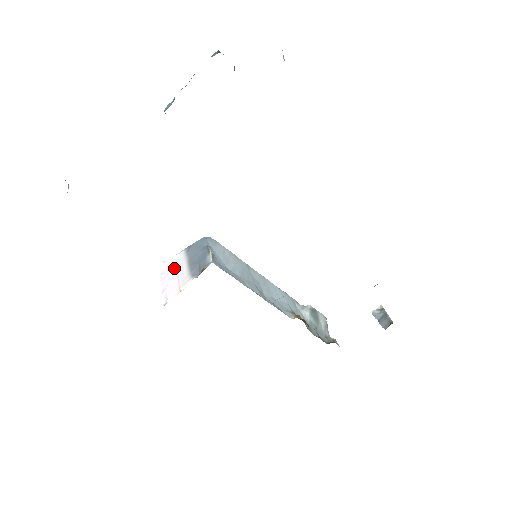
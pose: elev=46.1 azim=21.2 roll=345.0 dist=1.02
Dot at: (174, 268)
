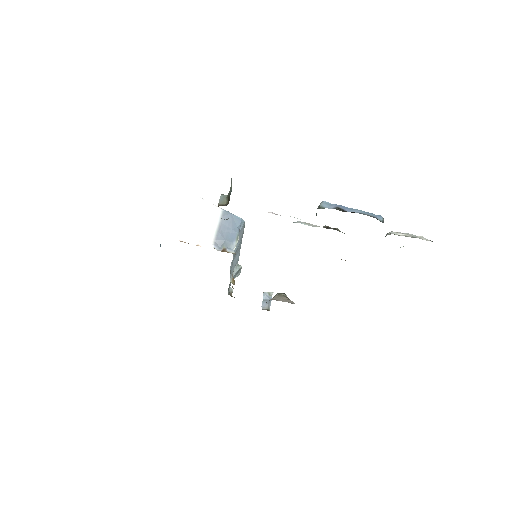
Dot at: (205, 215)
